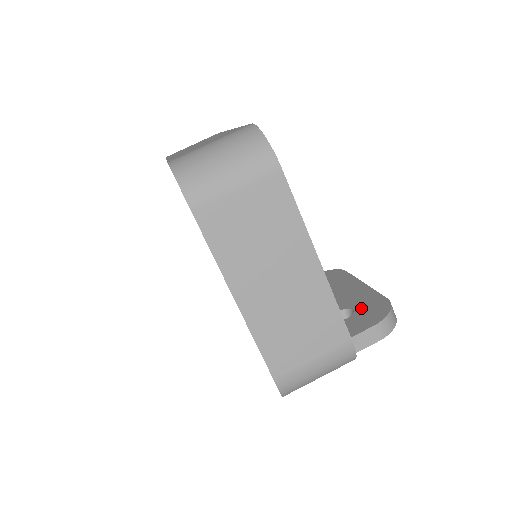
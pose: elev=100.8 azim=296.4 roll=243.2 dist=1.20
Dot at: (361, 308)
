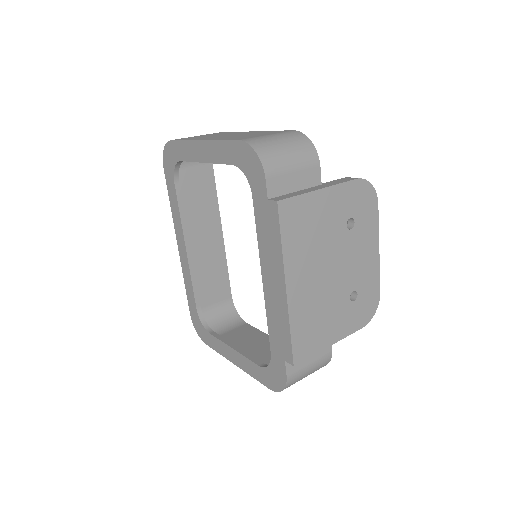
Dot at: occluded
